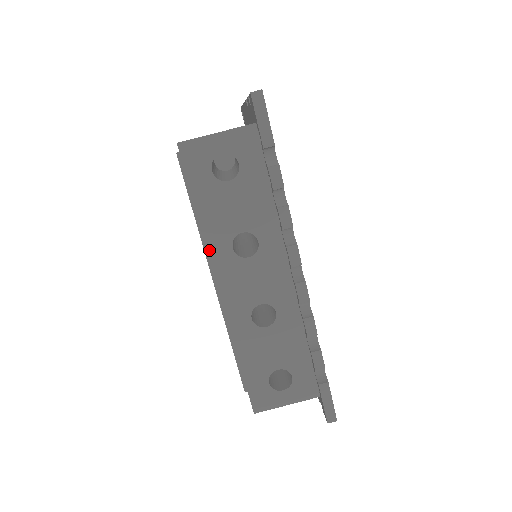
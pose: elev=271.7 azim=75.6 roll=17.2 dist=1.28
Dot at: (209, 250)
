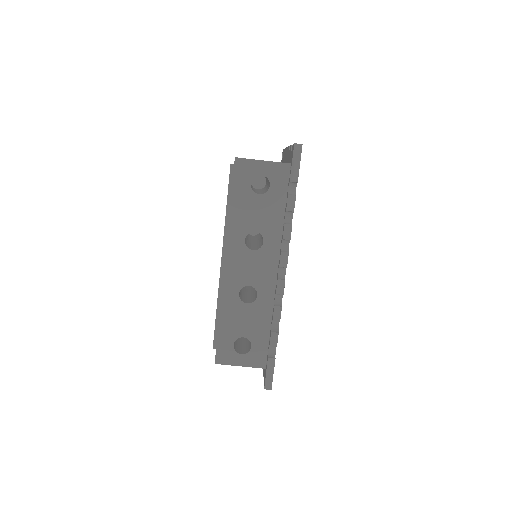
Dot at: (228, 235)
